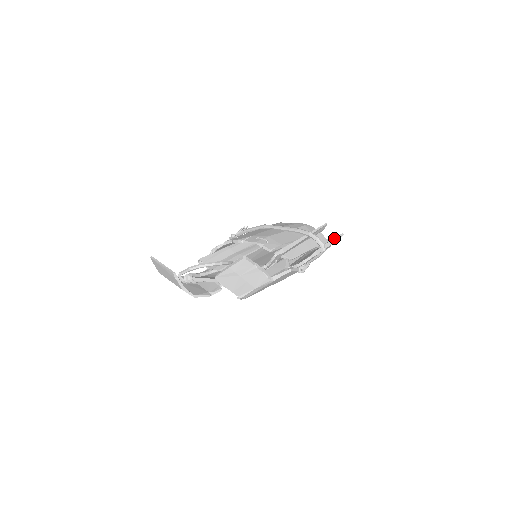
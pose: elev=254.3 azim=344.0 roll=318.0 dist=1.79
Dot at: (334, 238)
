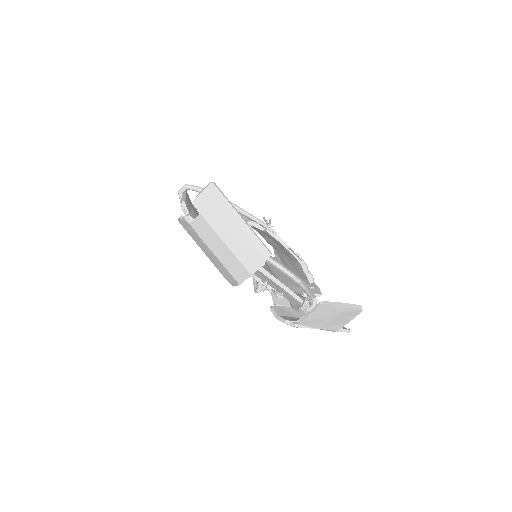
Dot at: occluded
